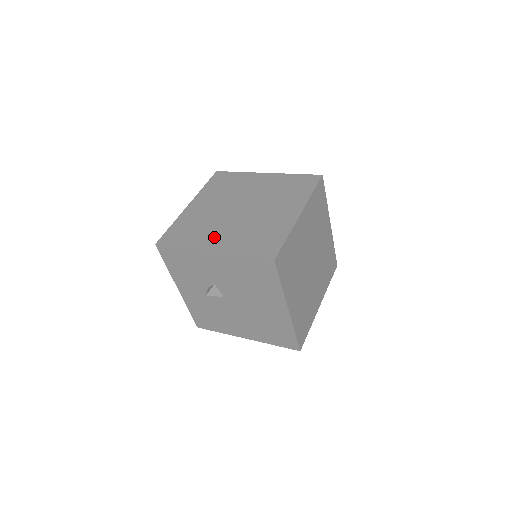
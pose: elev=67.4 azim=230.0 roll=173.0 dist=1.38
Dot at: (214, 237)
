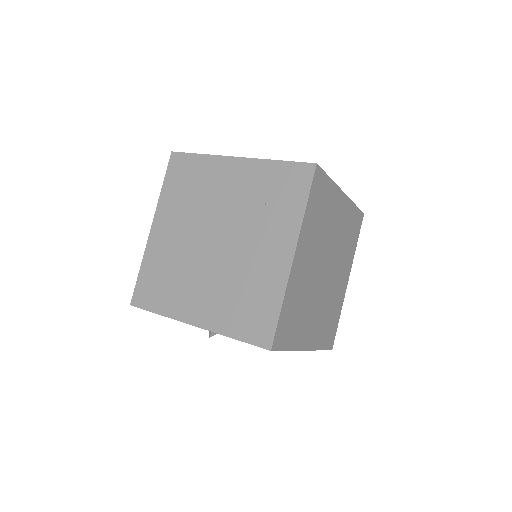
Dot at: (193, 298)
